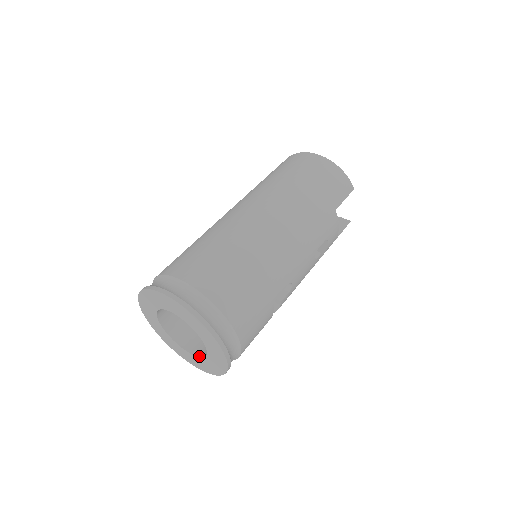
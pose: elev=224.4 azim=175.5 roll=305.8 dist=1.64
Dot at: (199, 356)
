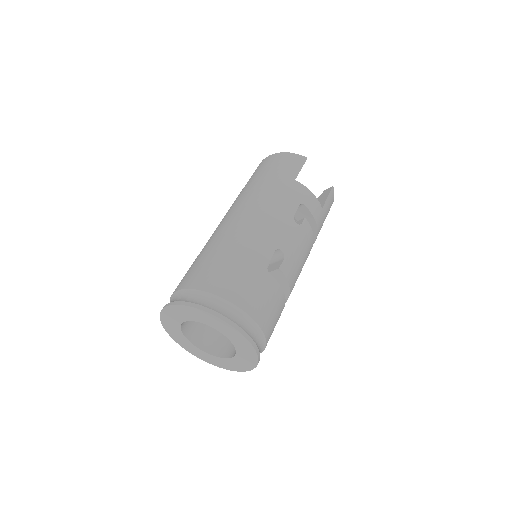
Dot at: occluded
